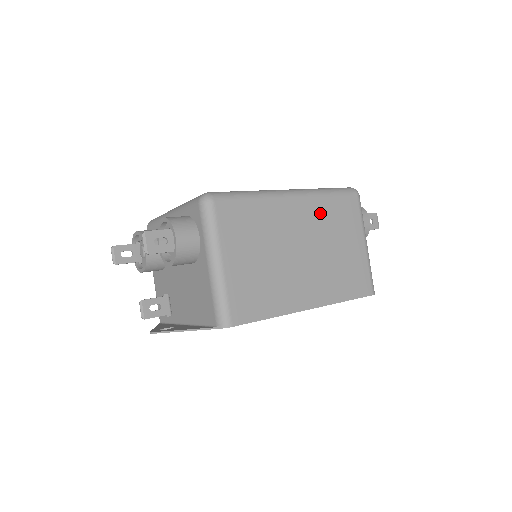
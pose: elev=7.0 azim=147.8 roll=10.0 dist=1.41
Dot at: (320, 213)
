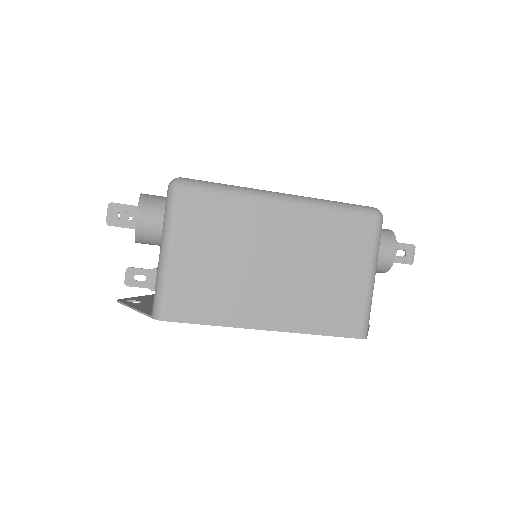
Dot at: (315, 228)
